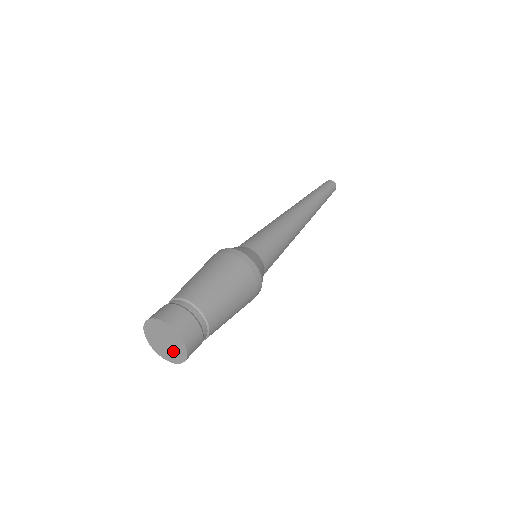
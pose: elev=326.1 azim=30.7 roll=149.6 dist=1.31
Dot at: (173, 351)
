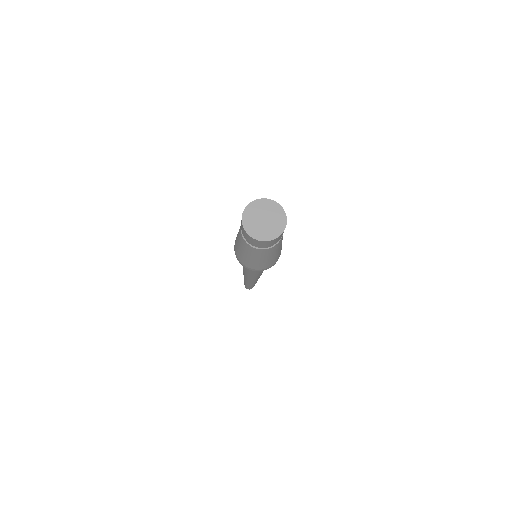
Dot at: (267, 229)
